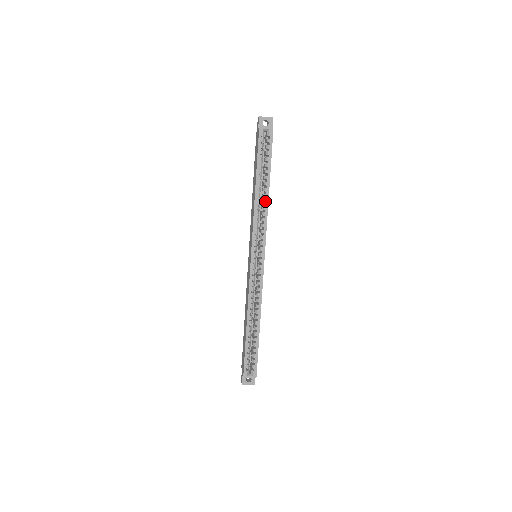
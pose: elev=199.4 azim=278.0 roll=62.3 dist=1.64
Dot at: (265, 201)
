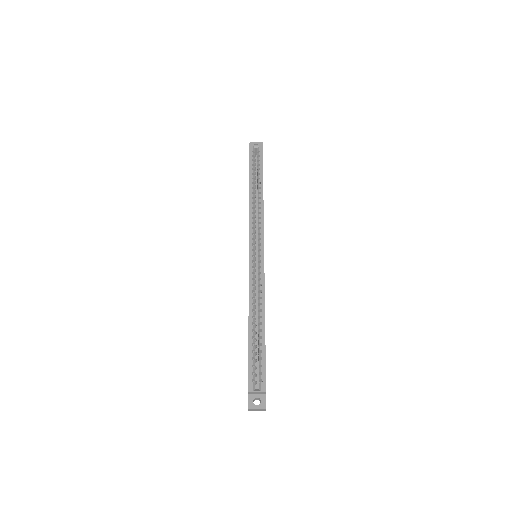
Dot at: (260, 200)
